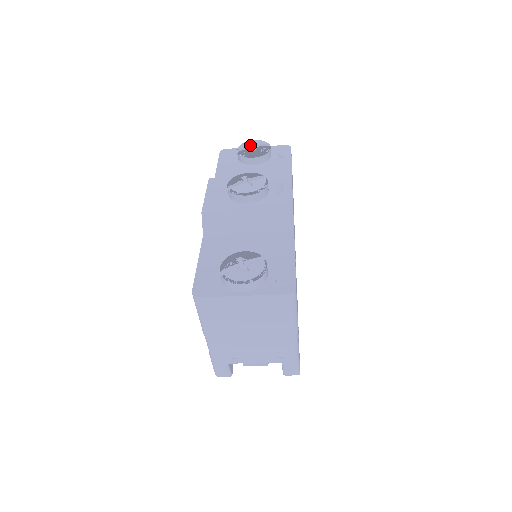
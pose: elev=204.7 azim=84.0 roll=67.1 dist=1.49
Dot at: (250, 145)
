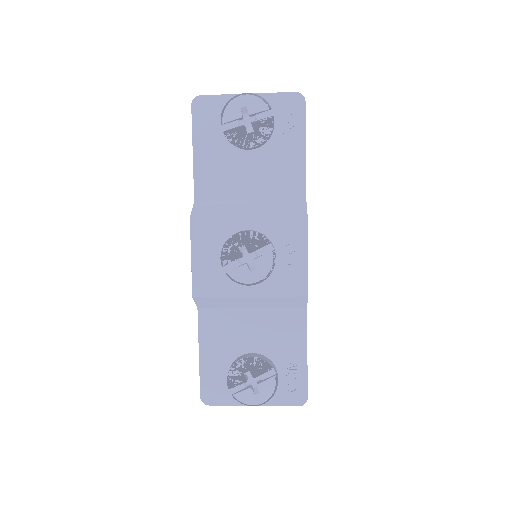
Dot at: (241, 116)
